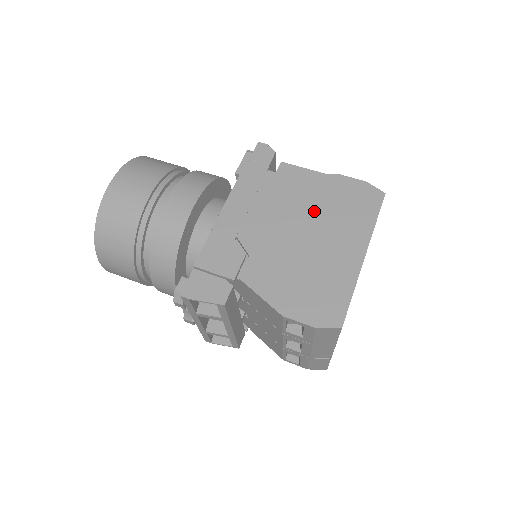
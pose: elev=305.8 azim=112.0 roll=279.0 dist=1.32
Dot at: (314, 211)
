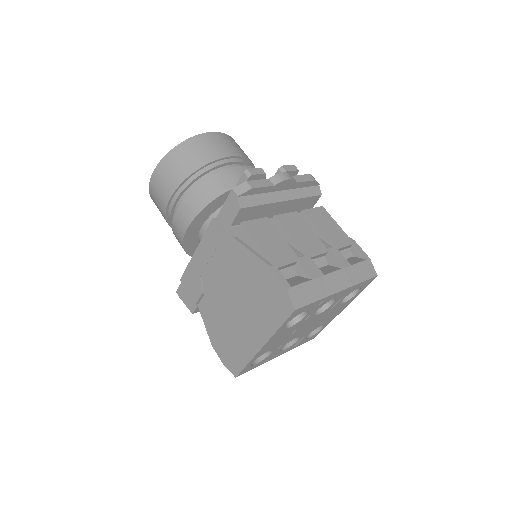
Dot at: (245, 289)
